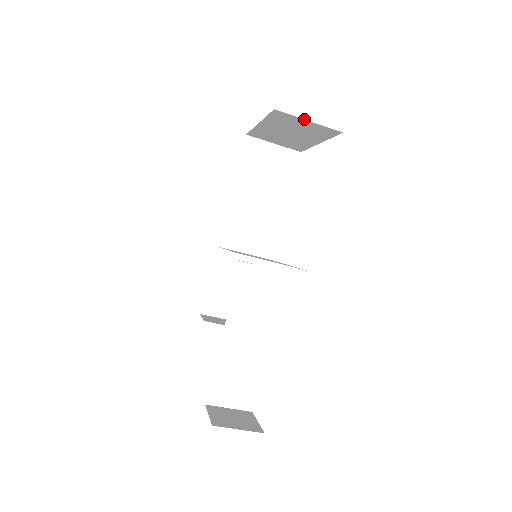
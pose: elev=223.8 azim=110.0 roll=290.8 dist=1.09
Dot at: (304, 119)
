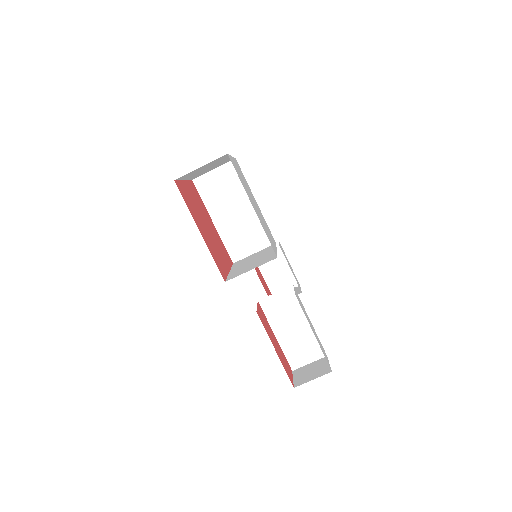
Dot at: (196, 169)
